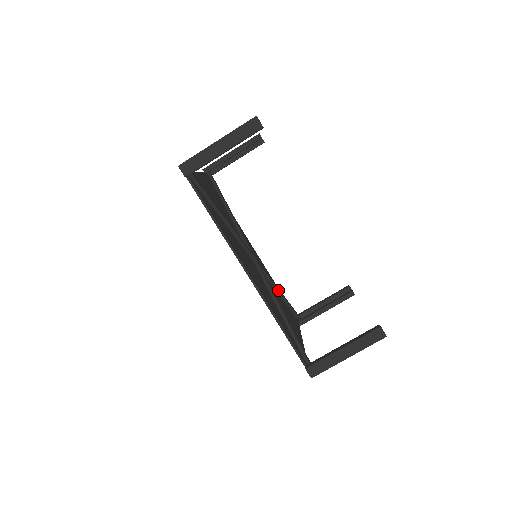
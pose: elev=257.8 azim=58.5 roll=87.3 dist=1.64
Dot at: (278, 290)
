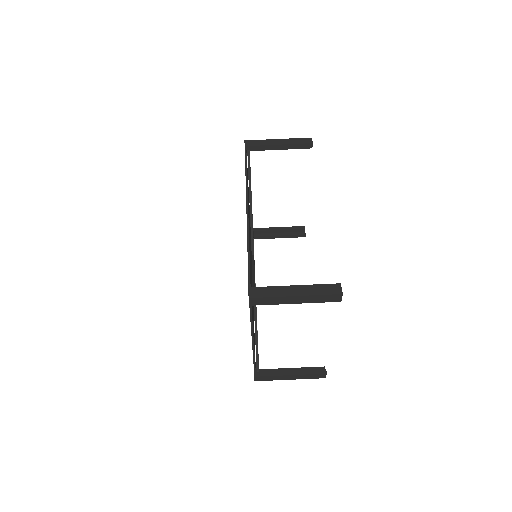
Dot at: (256, 309)
